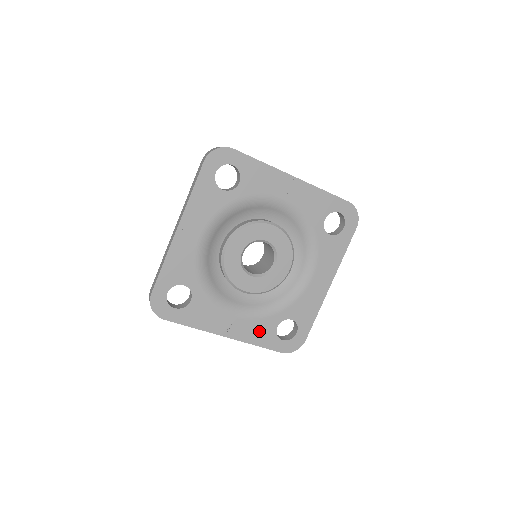
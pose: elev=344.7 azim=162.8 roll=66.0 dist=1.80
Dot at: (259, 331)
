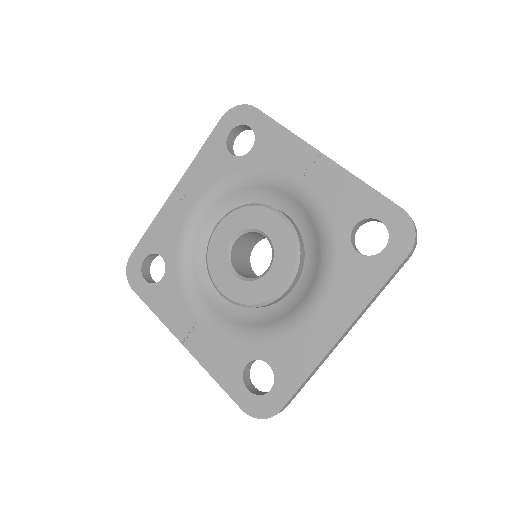
Dot at: (222, 358)
